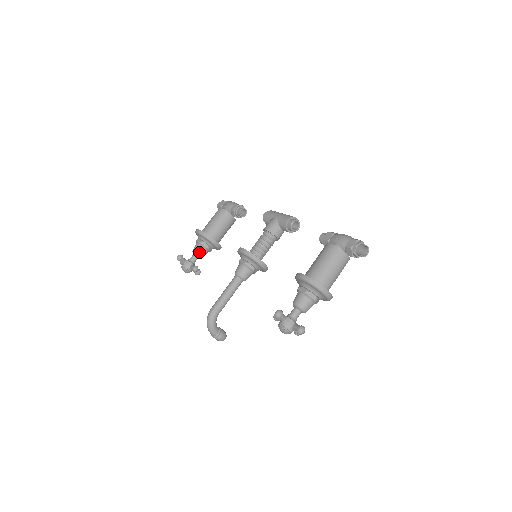
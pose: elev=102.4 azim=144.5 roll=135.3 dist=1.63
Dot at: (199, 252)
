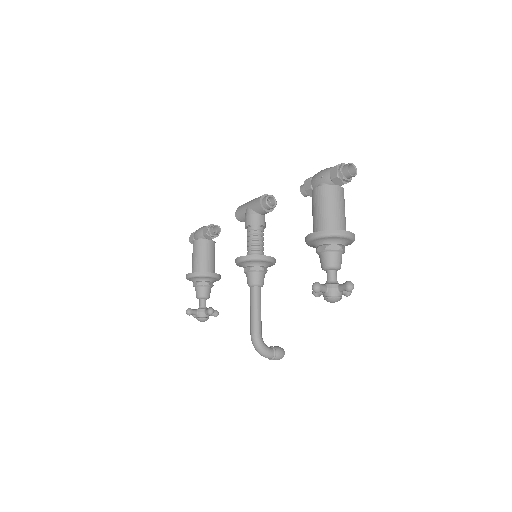
Dot at: (203, 294)
